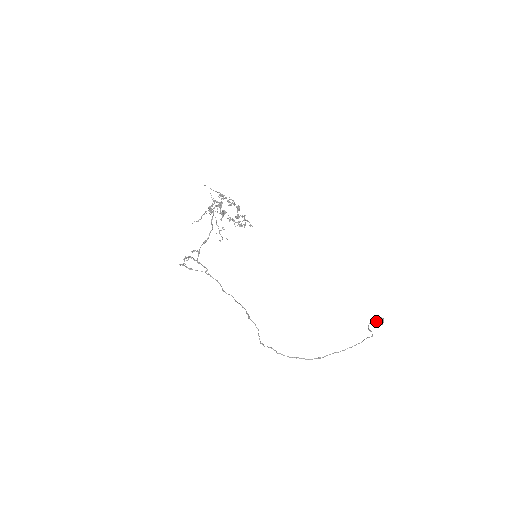
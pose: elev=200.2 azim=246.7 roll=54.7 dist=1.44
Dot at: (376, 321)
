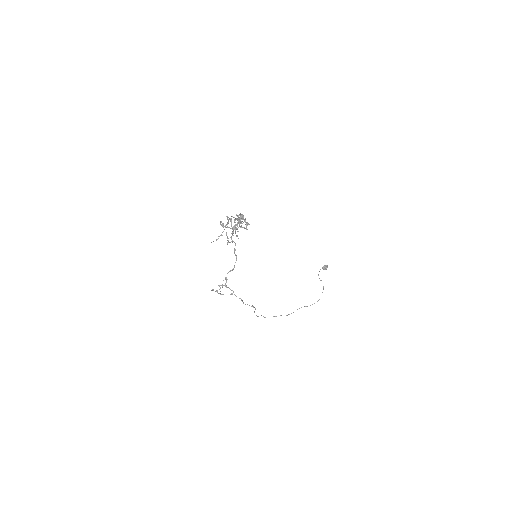
Dot at: (322, 268)
